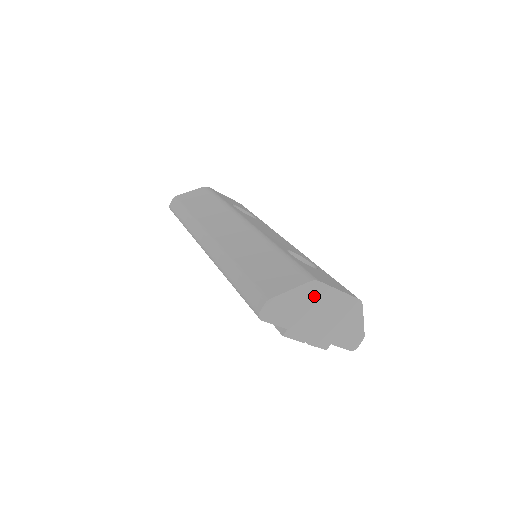
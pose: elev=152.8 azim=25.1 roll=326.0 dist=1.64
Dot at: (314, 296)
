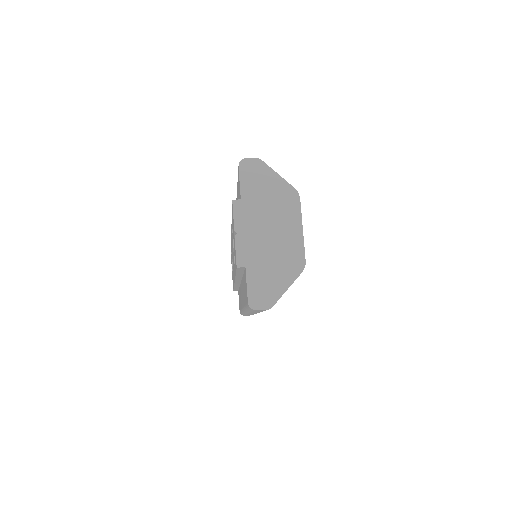
Dot at: (284, 204)
